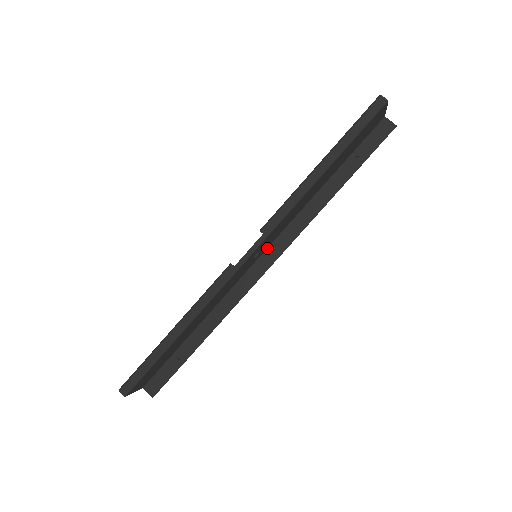
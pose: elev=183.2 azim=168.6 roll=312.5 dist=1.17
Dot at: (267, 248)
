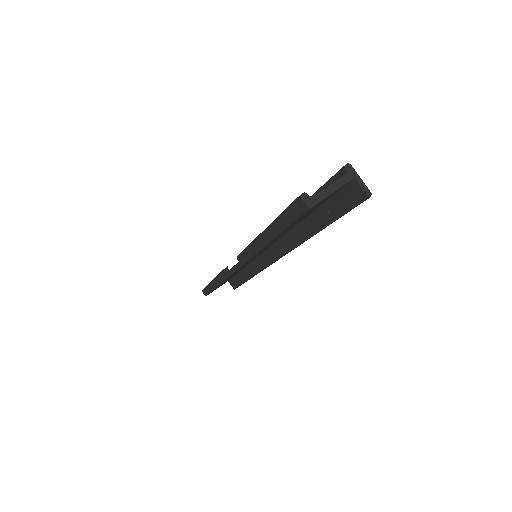
Dot at: (270, 246)
